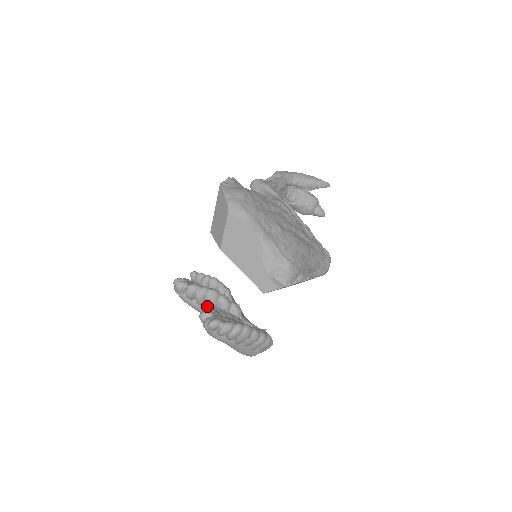
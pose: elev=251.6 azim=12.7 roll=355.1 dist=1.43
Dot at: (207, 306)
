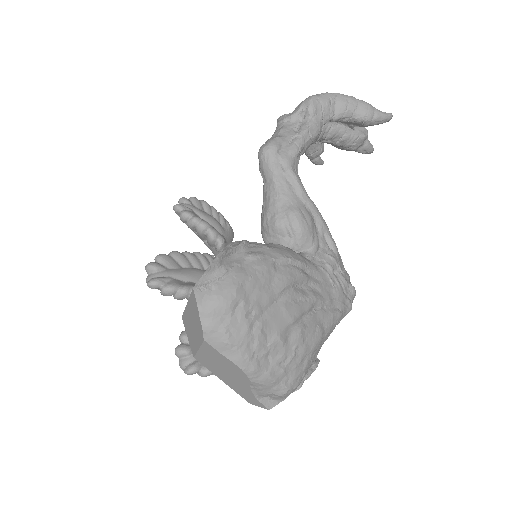
Dot at: occluded
